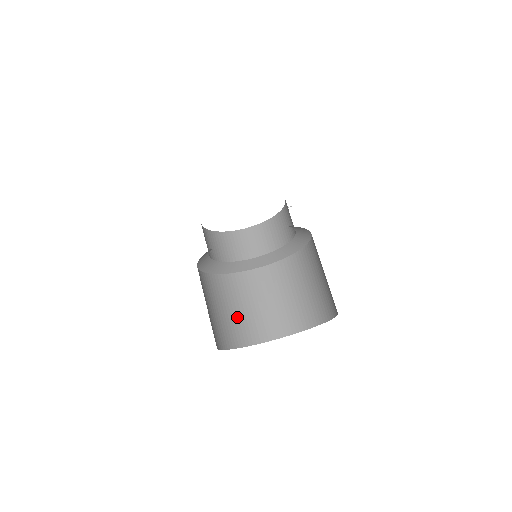
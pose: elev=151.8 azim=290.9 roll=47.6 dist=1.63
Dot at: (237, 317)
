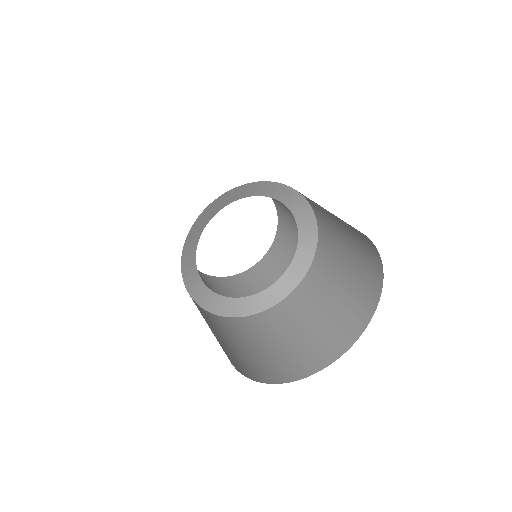
Dot at: (247, 354)
